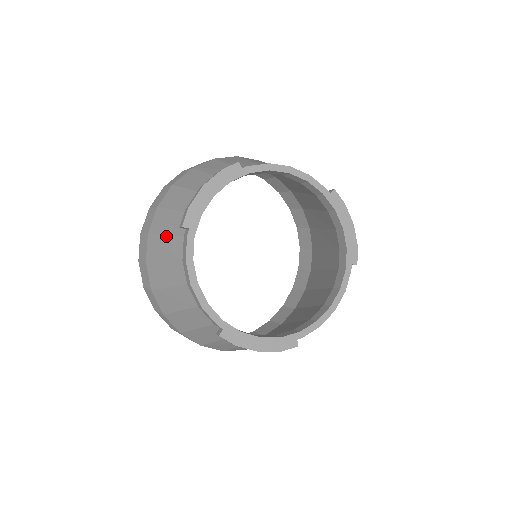
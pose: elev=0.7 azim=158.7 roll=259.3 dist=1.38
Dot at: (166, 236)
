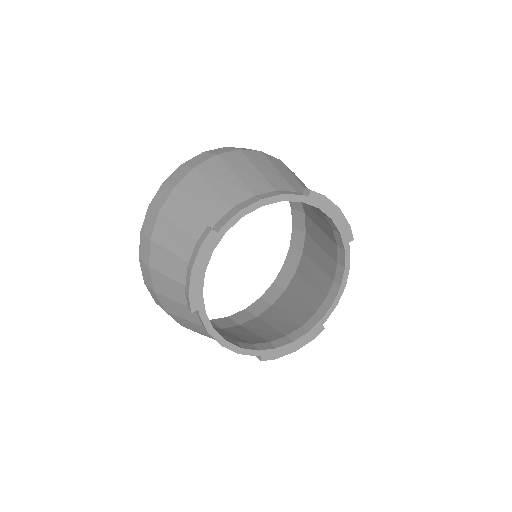
Dot at: (175, 302)
